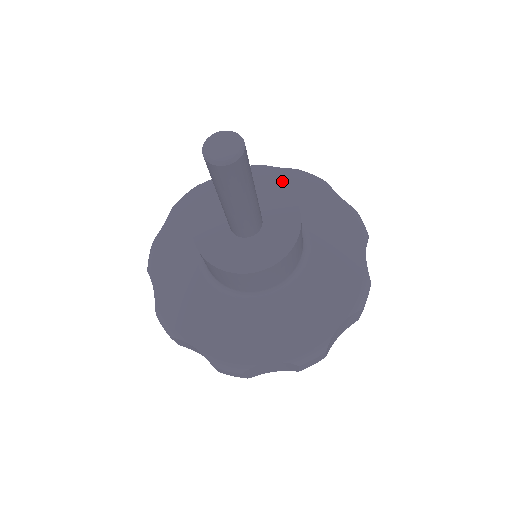
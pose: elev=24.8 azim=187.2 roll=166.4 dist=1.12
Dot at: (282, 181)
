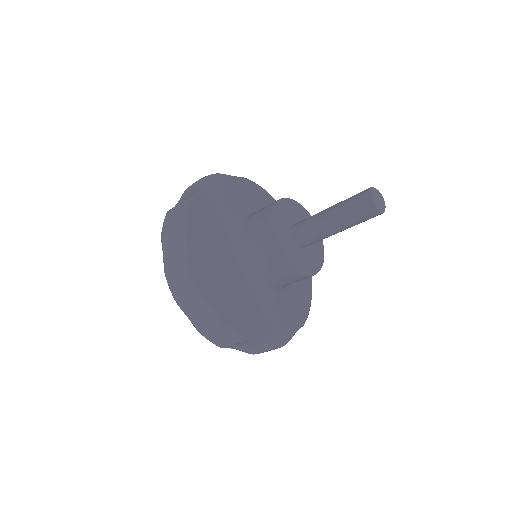
Dot at: (246, 190)
